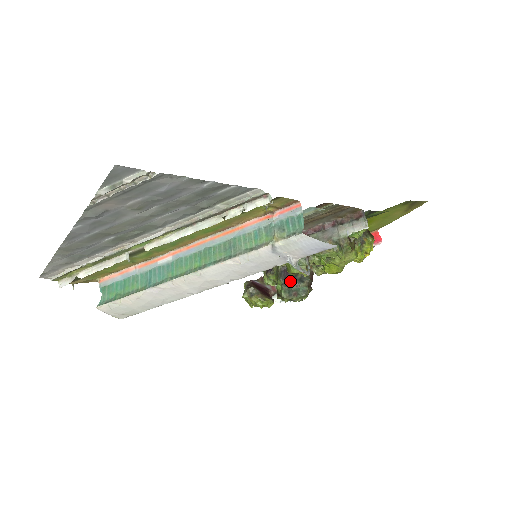
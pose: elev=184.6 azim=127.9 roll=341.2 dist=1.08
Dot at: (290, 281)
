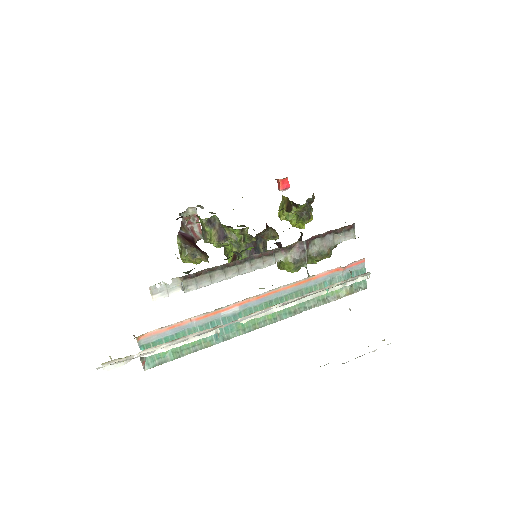
Dot at: occluded
